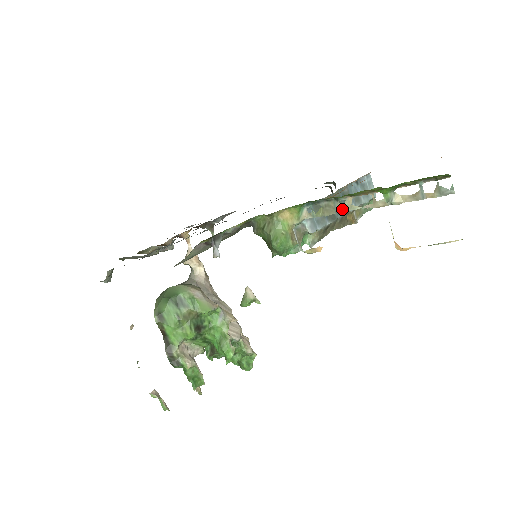
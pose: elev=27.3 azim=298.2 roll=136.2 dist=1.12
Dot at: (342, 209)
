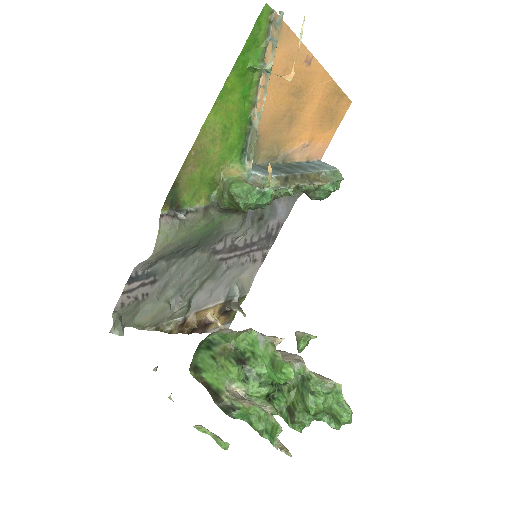
Dot at: (257, 123)
